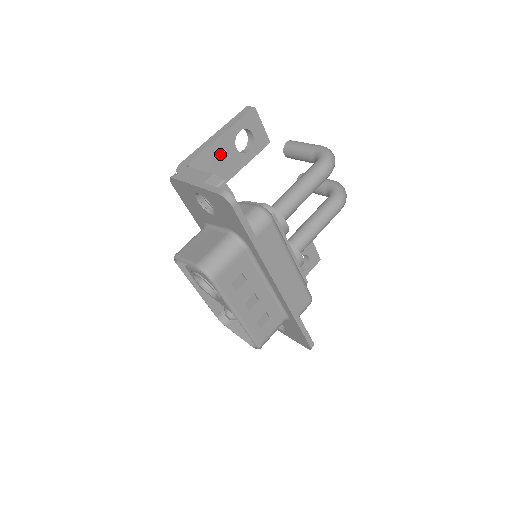
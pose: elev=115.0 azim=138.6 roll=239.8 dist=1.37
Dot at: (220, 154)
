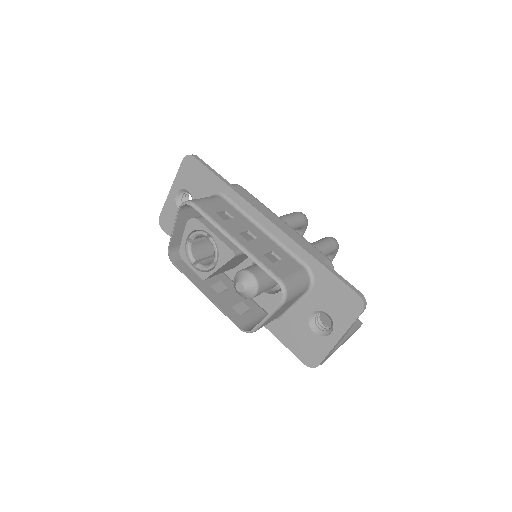
Dot at: occluded
